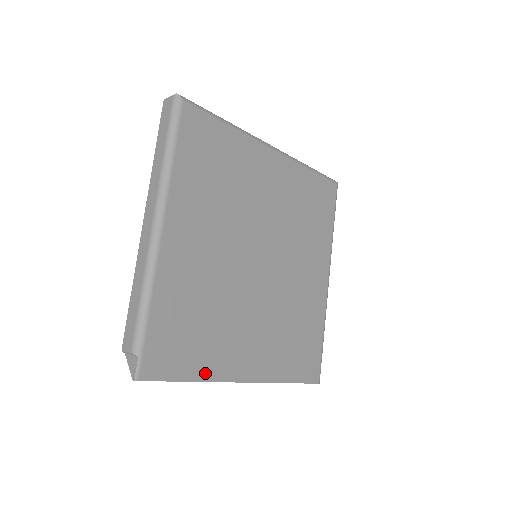
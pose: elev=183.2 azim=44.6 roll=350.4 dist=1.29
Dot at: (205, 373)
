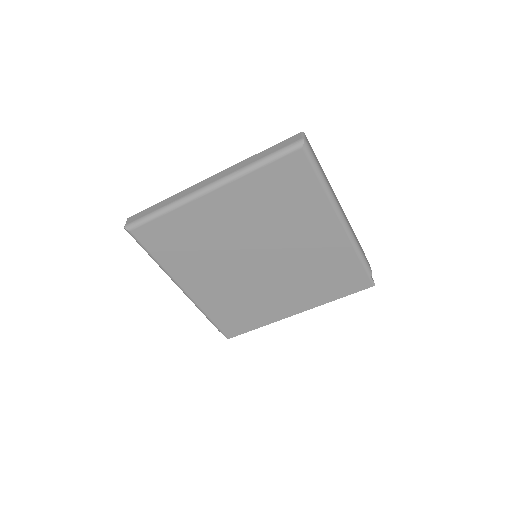
Dot at: (264, 322)
